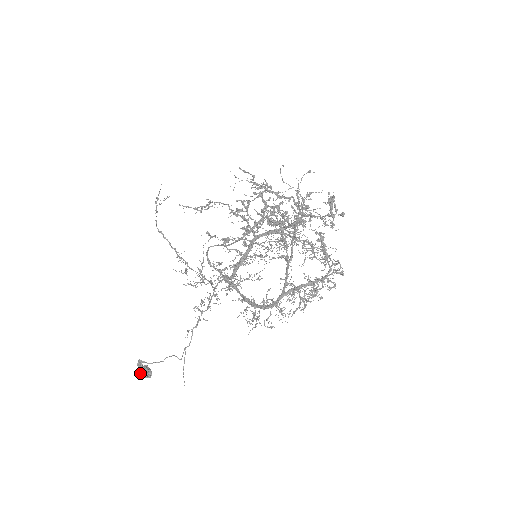
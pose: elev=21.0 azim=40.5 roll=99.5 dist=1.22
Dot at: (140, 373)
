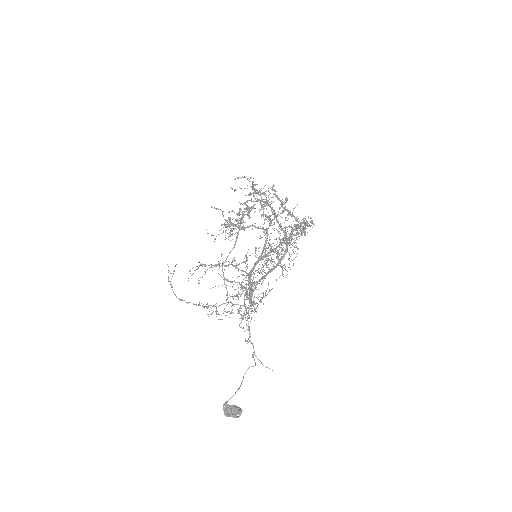
Dot at: (231, 415)
